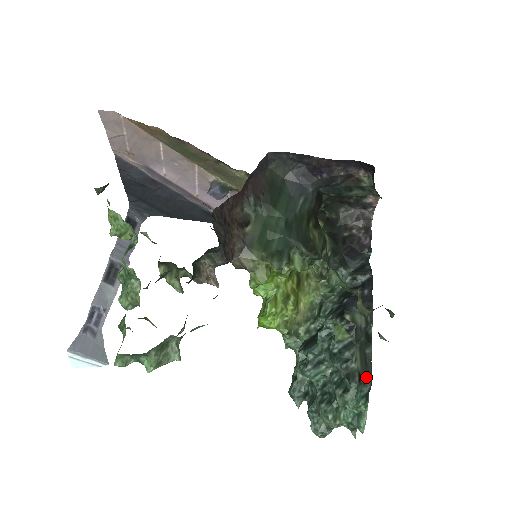
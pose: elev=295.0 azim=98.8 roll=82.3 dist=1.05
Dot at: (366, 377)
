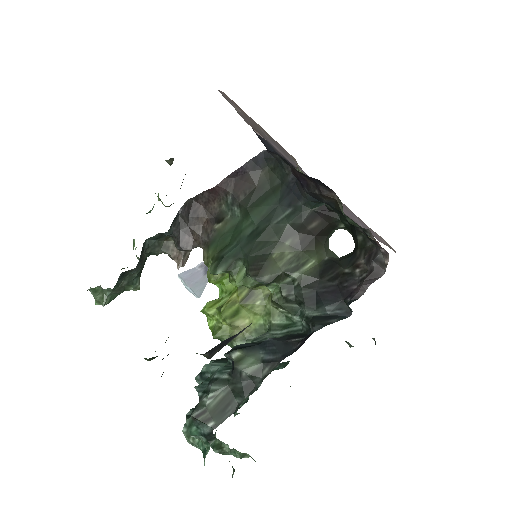
Dot at: (211, 420)
